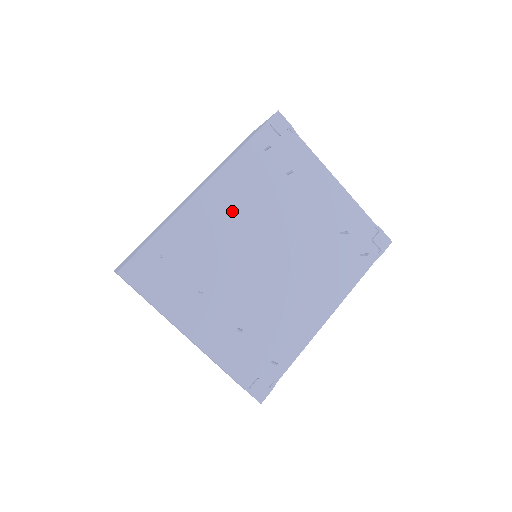
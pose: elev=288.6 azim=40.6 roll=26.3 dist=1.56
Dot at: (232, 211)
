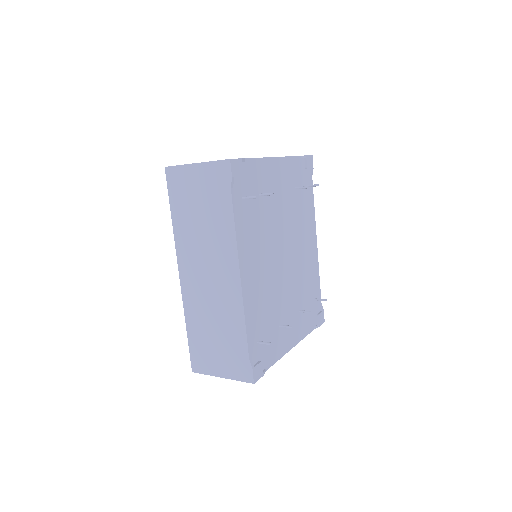
Dot at: (259, 264)
